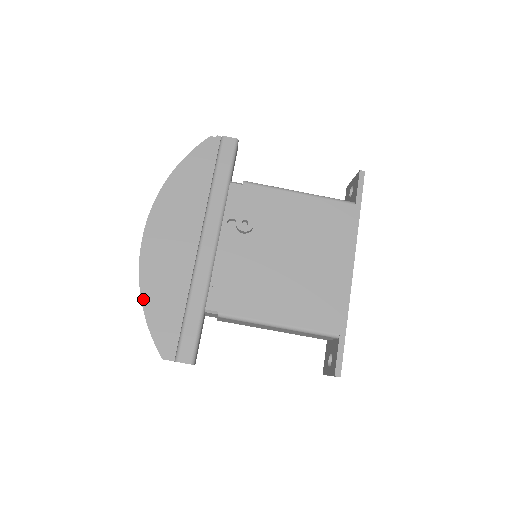
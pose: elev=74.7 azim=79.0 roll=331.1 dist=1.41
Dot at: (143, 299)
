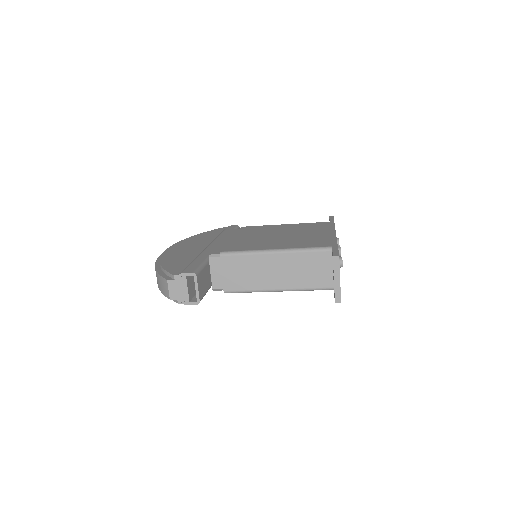
Dot at: occluded
